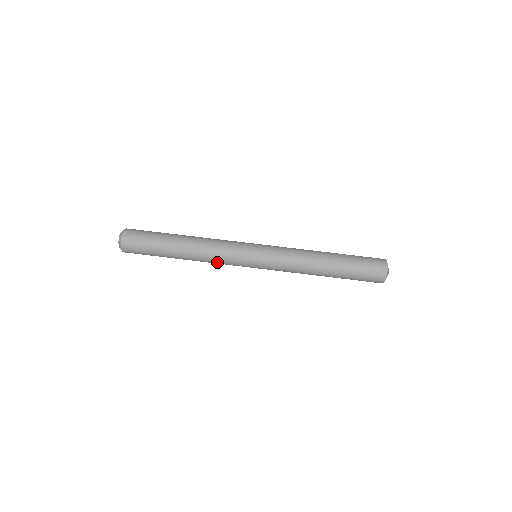
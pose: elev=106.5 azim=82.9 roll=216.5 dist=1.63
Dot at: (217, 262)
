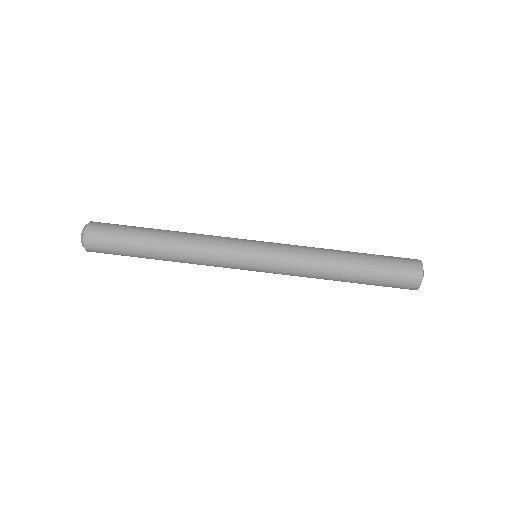
Dot at: (206, 261)
